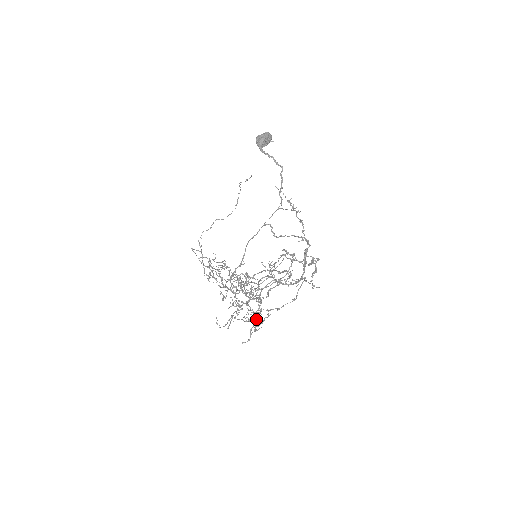
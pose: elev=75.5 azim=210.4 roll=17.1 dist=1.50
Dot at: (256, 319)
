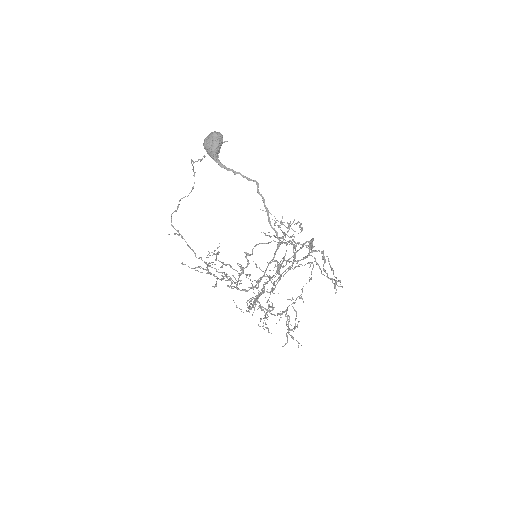
Dot at: occluded
